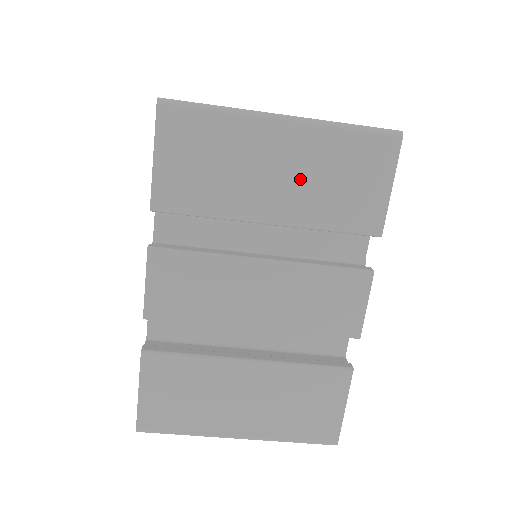
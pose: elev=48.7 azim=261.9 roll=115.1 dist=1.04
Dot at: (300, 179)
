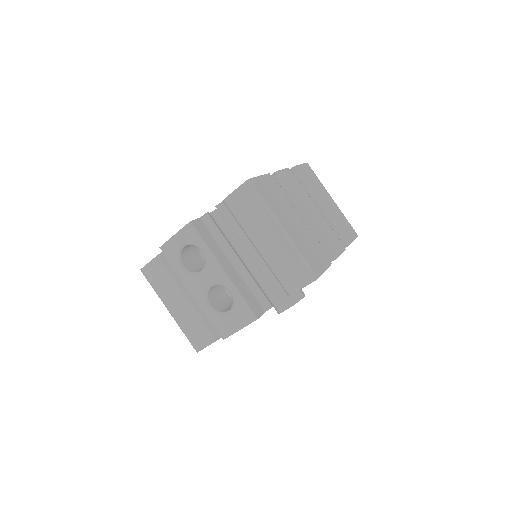
Dot at: (333, 210)
